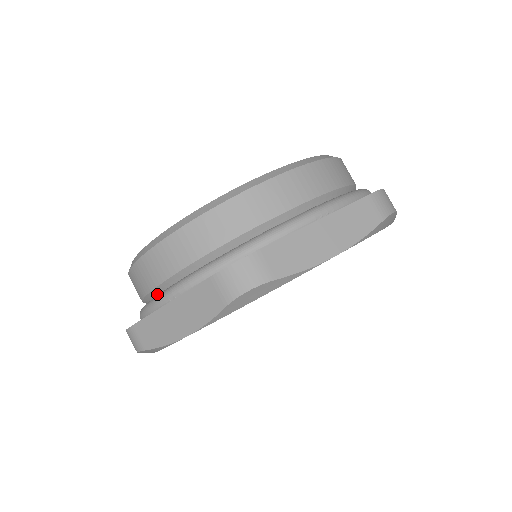
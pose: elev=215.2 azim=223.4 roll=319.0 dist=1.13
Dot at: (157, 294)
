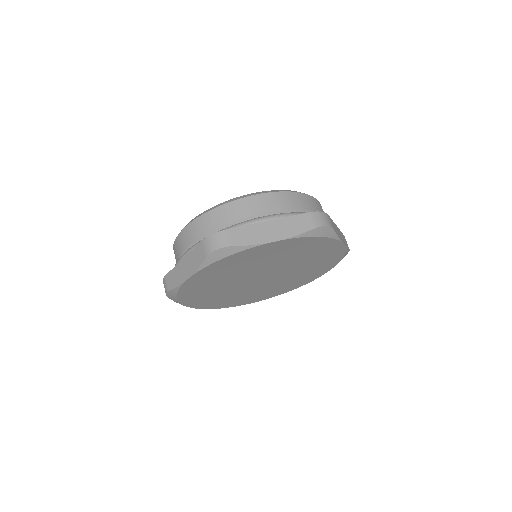
Dot at: occluded
